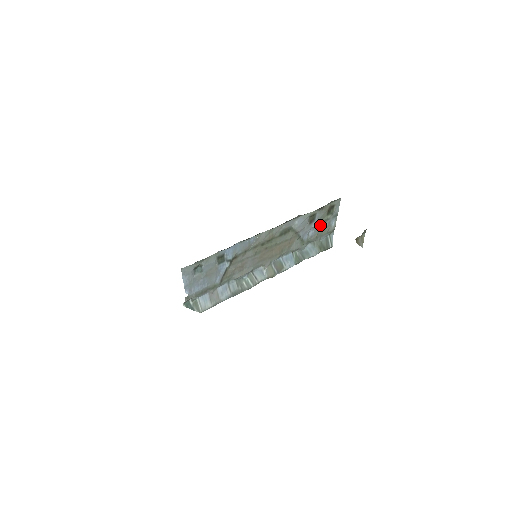
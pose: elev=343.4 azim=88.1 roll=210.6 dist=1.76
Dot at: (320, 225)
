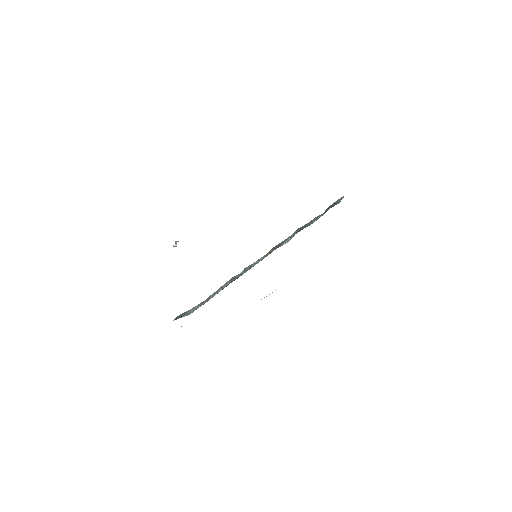
Dot at: occluded
